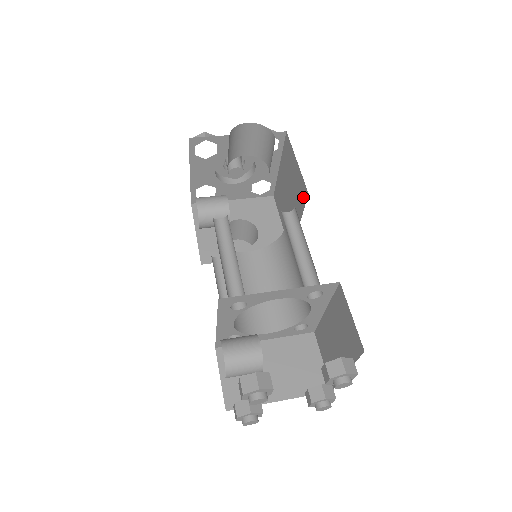
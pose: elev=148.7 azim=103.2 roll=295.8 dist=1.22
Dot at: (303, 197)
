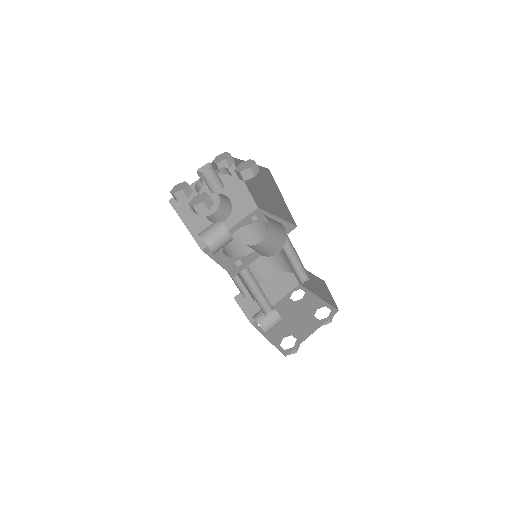
Dot at: (288, 219)
